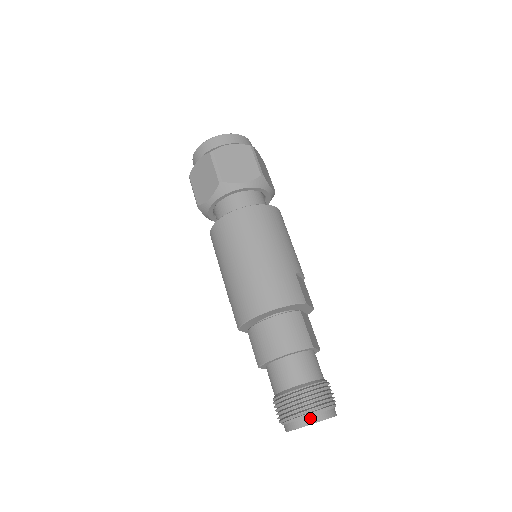
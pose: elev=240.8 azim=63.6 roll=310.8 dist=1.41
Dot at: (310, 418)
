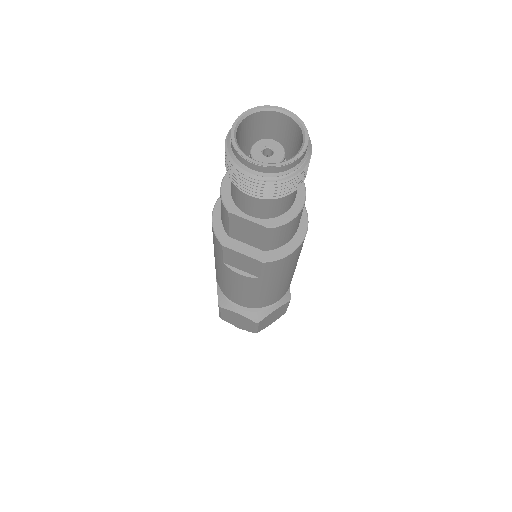
Dot at: (239, 120)
